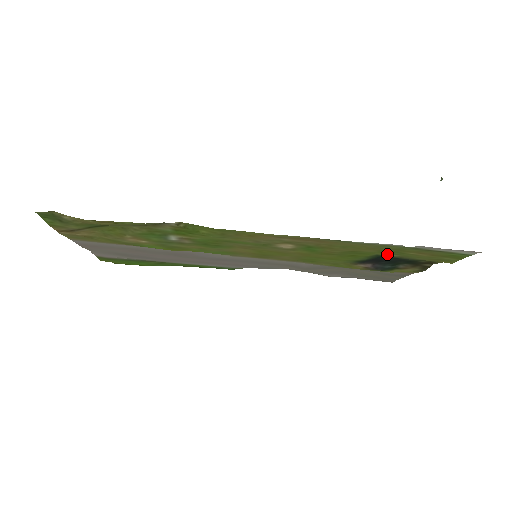
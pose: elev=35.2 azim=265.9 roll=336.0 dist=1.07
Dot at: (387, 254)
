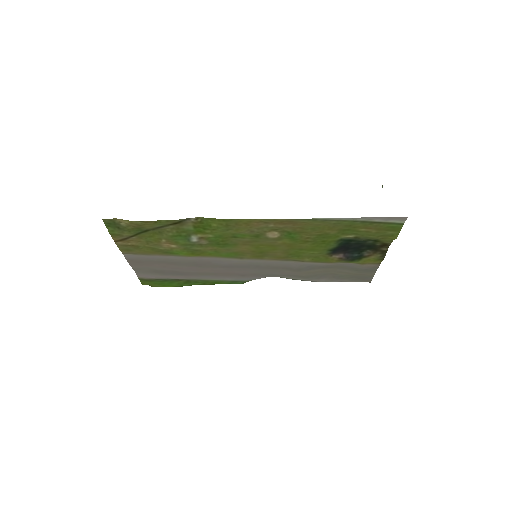
Dot at: (347, 235)
